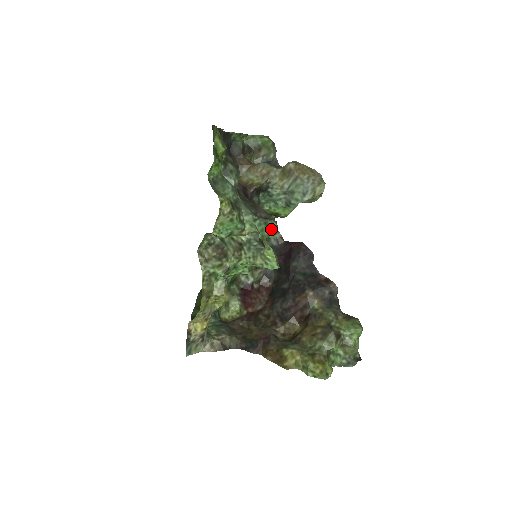
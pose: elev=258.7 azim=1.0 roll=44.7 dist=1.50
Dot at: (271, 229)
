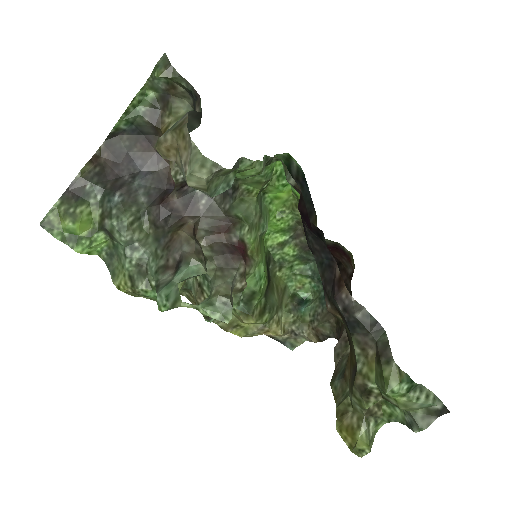
Dot at: (161, 308)
